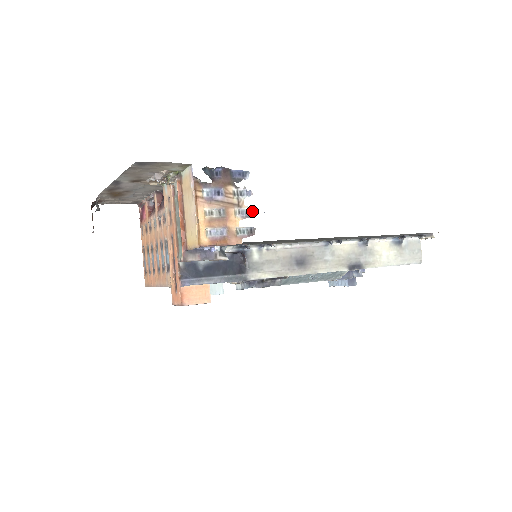
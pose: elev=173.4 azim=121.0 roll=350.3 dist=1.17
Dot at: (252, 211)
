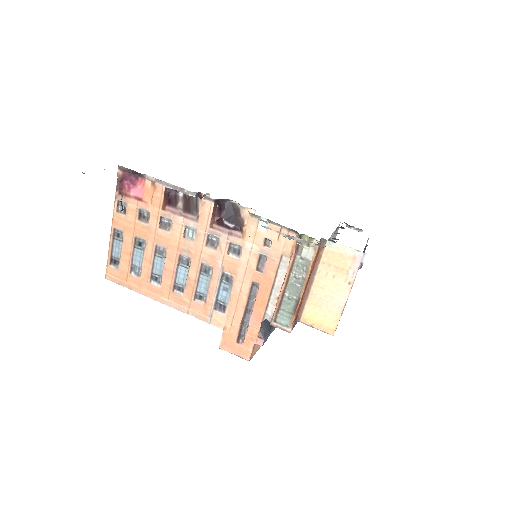
Dot at: occluded
